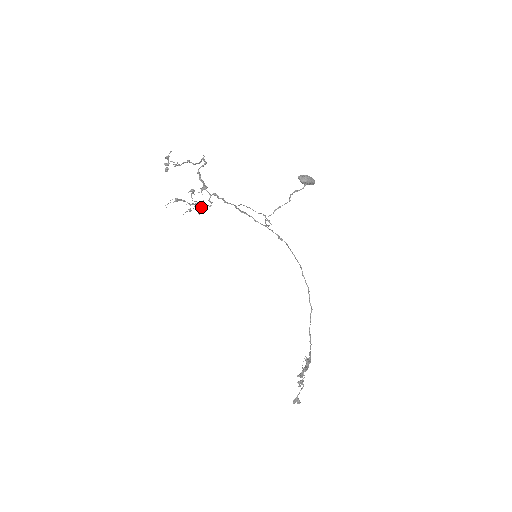
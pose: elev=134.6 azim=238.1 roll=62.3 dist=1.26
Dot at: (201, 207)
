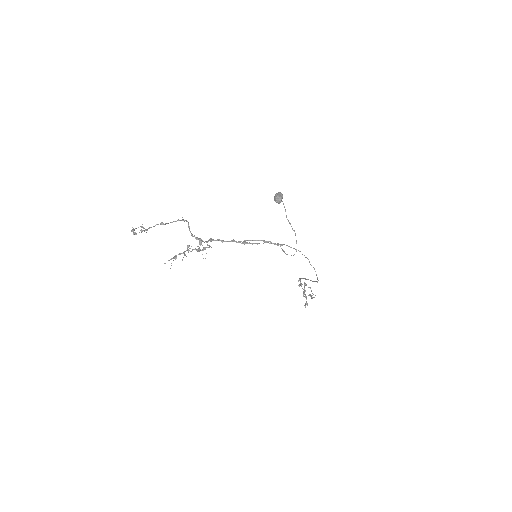
Dot at: (199, 251)
